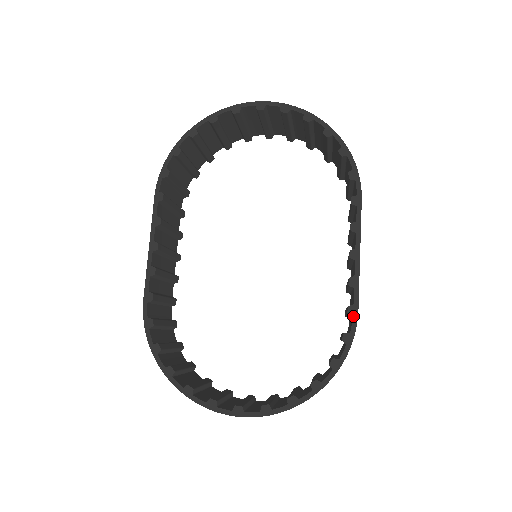
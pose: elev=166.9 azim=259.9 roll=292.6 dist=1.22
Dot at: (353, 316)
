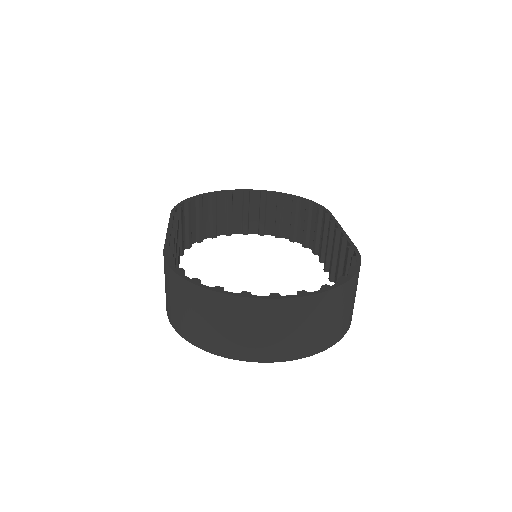
Dot at: (354, 250)
